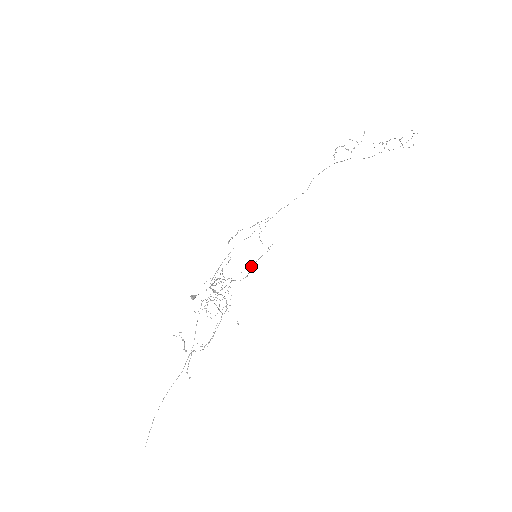
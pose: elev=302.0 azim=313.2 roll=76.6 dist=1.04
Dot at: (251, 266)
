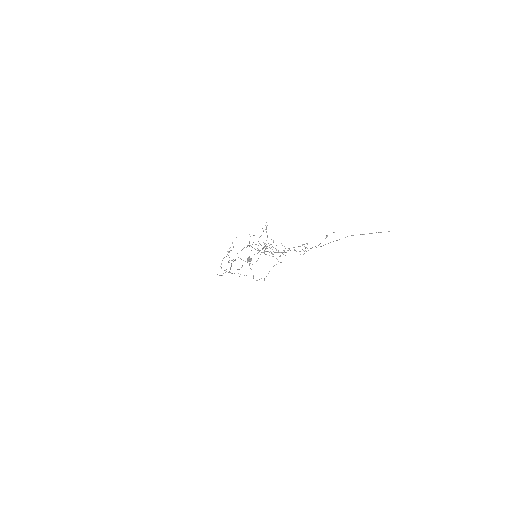
Dot at: (265, 245)
